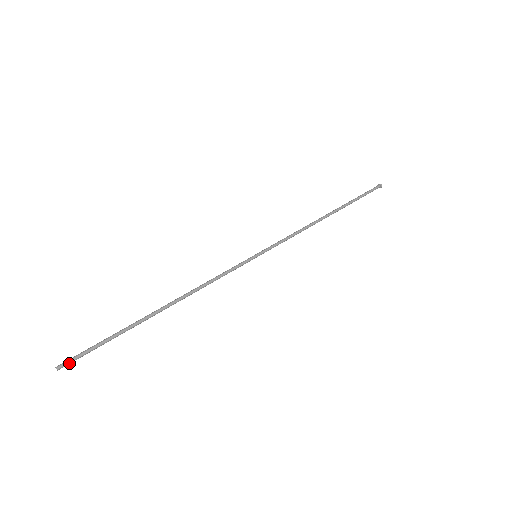
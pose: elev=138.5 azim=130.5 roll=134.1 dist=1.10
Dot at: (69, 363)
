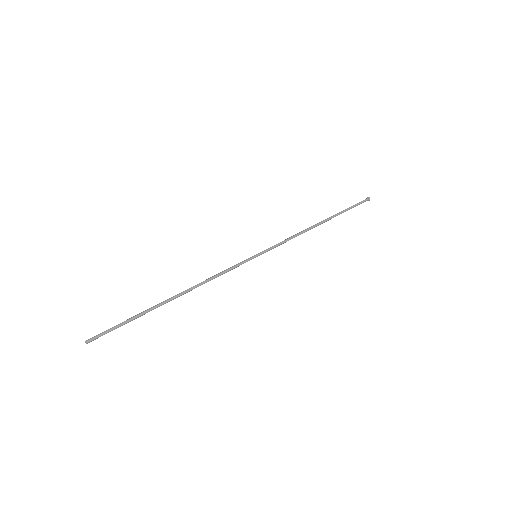
Dot at: occluded
